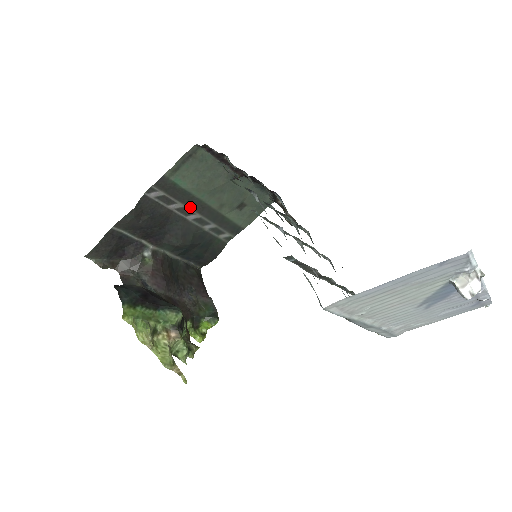
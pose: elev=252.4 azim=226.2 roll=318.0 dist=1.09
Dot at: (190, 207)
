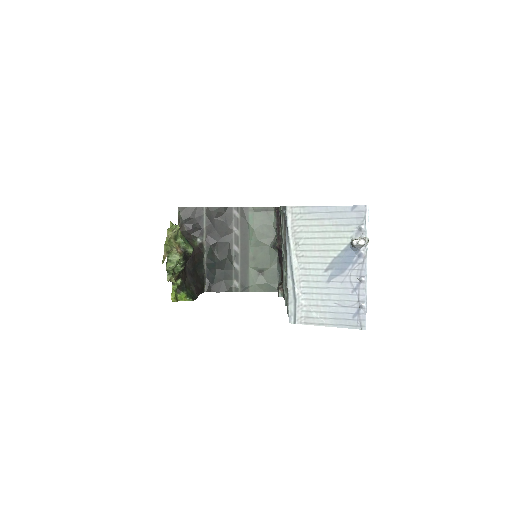
Dot at: (241, 240)
